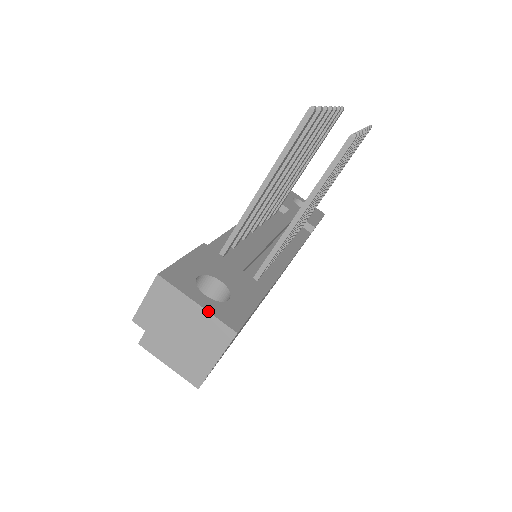
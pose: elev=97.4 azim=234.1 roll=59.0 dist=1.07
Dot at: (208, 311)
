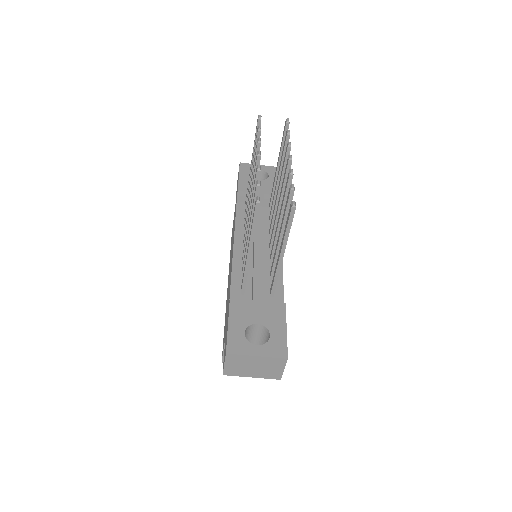
Dot at: (265, 357)
